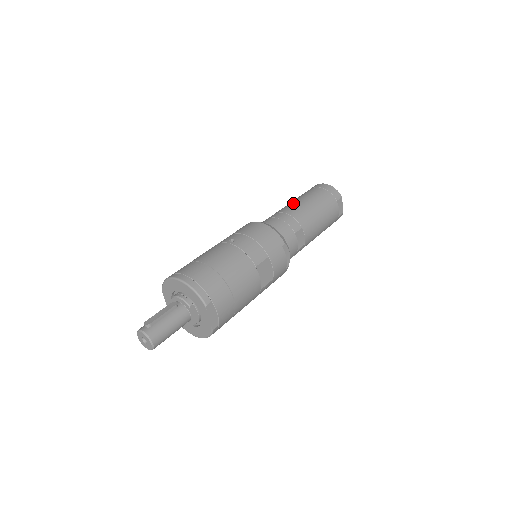
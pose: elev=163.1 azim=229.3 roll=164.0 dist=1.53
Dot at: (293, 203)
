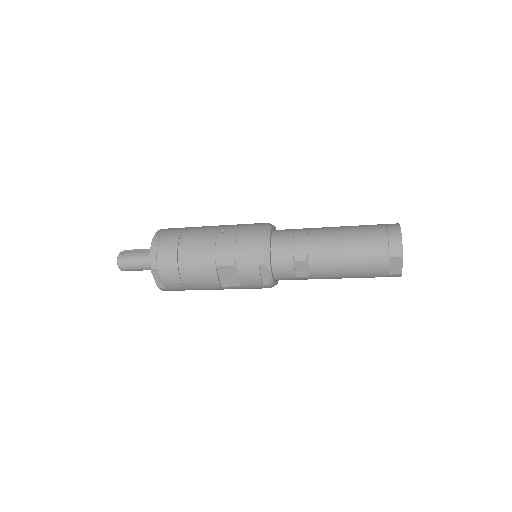
Dot at: (333, 229)
